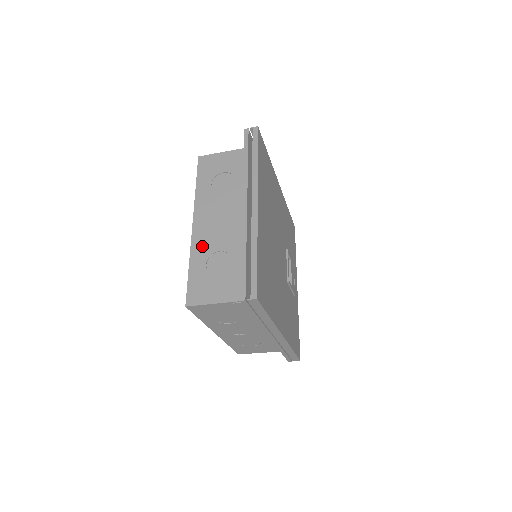
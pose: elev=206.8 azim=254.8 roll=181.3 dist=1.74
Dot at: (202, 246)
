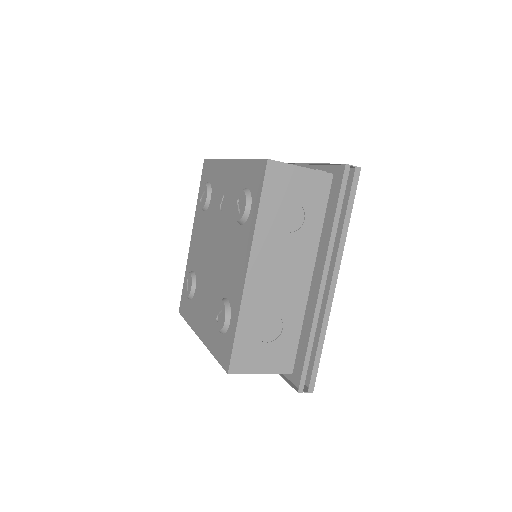
Dot at: (255, 303)
